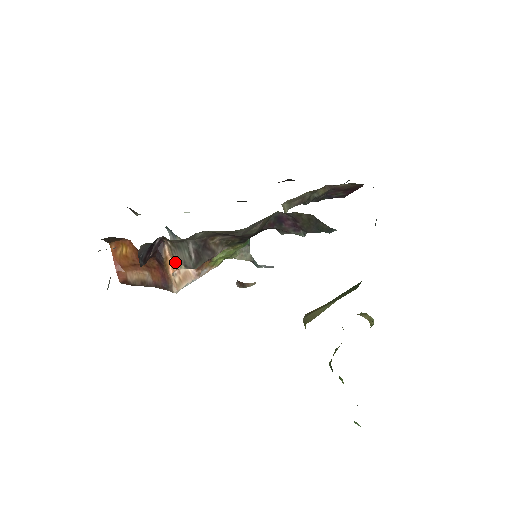
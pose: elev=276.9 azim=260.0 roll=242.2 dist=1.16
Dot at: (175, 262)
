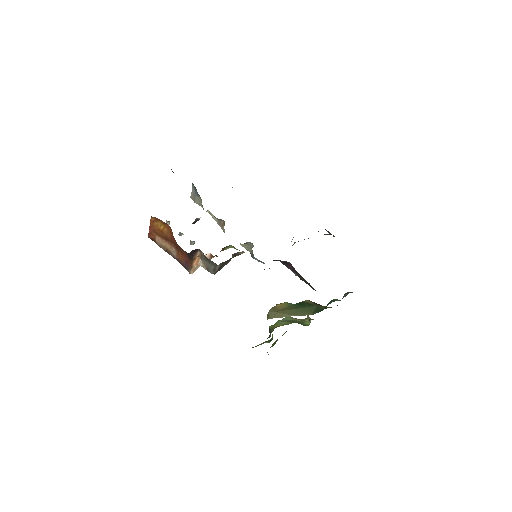
Dot at: (200, 261)
